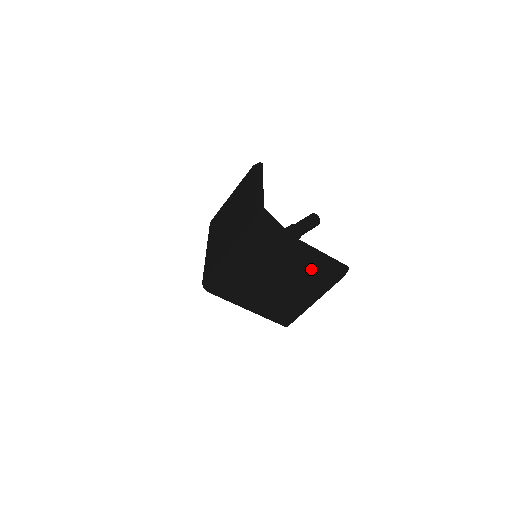
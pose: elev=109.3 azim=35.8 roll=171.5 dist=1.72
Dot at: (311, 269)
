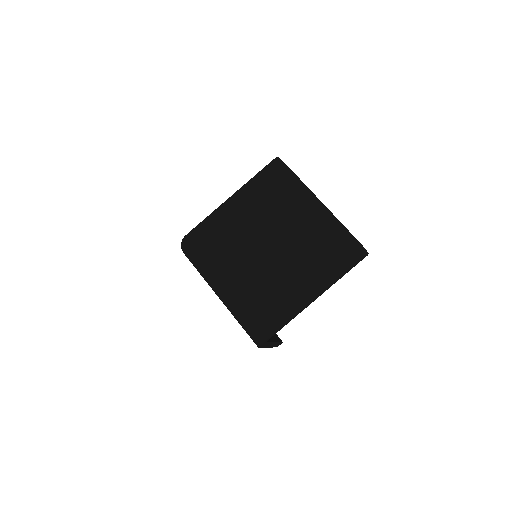
Dot at: (320, 236)
